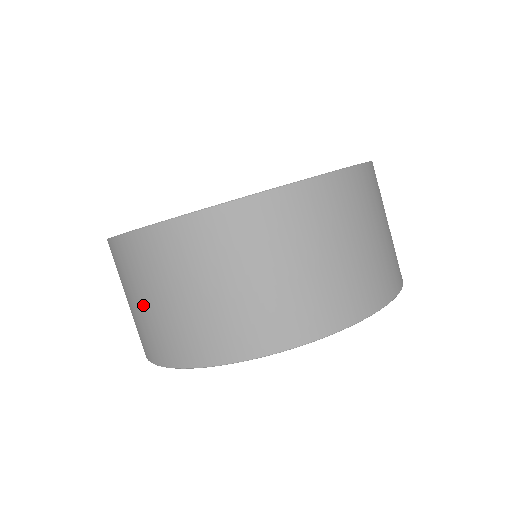
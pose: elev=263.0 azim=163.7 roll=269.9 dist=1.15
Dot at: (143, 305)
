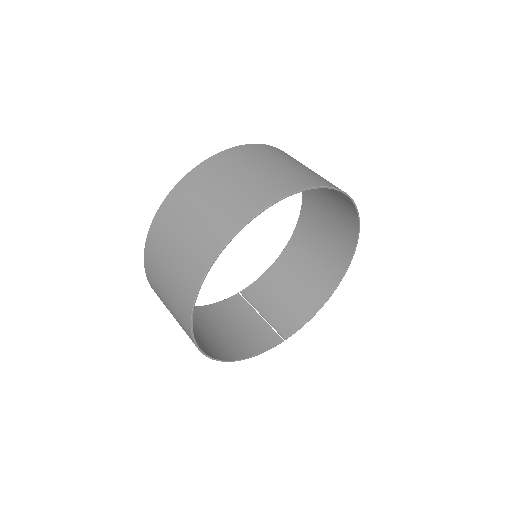
Dot at: (181, 240)
